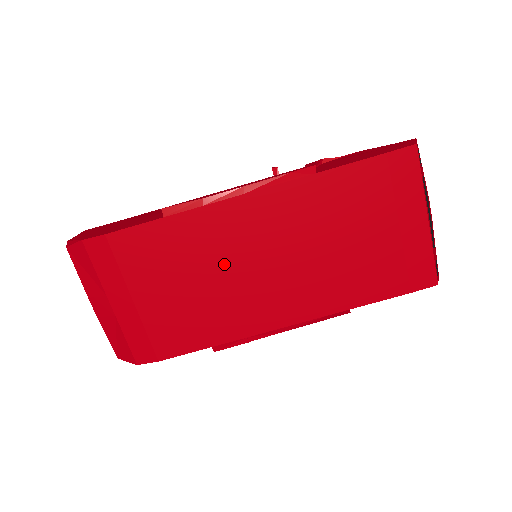
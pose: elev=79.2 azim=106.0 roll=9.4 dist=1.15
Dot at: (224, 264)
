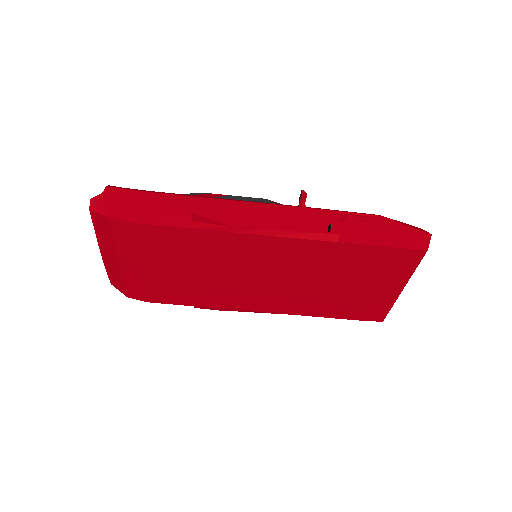
Dot at: (228, 268)
